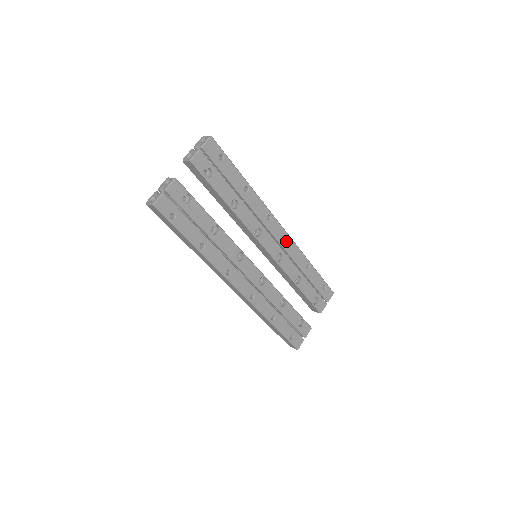
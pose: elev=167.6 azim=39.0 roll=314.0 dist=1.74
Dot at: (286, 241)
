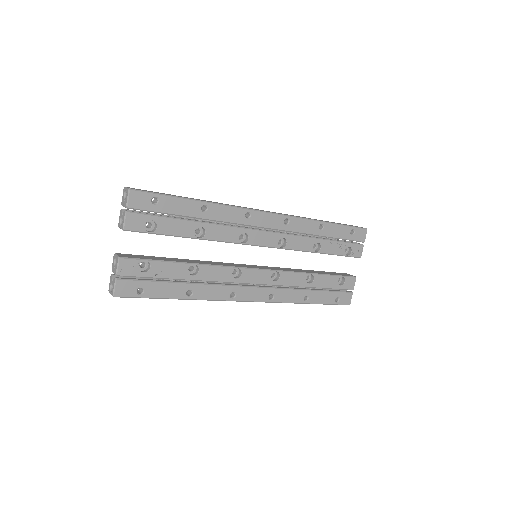
Dot at: (282, 222)
